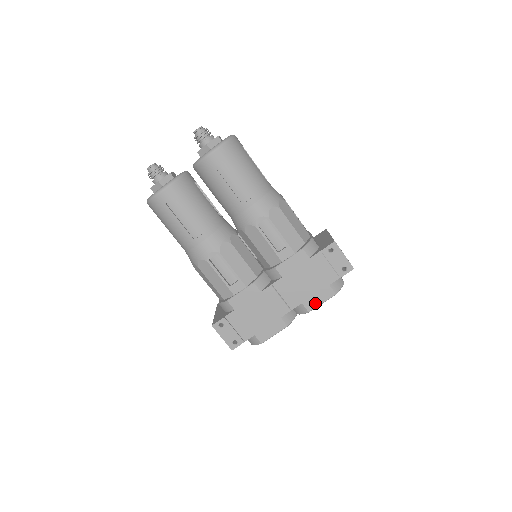
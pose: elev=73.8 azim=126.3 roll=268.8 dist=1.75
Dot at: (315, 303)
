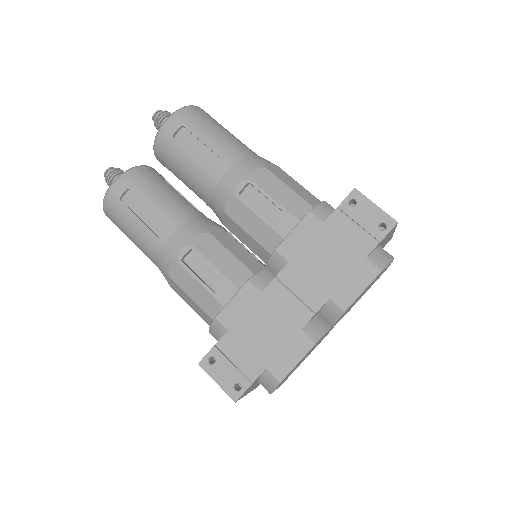
Dot at: (351, 293)
